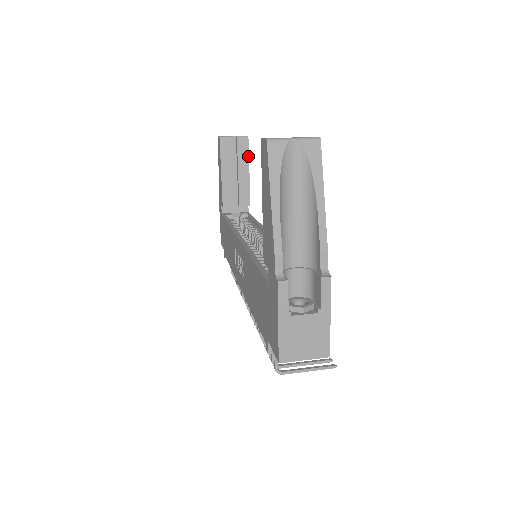
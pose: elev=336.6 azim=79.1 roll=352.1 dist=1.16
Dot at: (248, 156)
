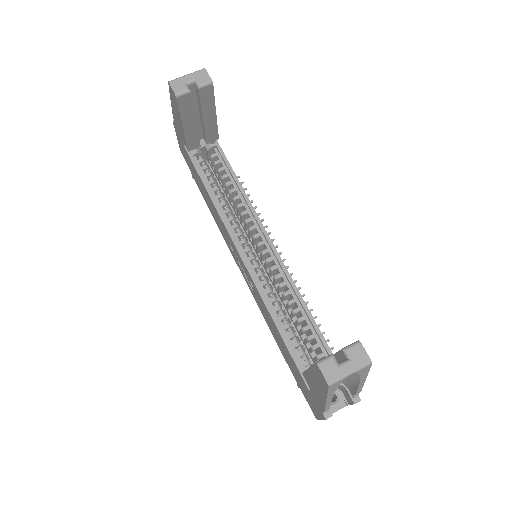
Dot at: (214, 101)
